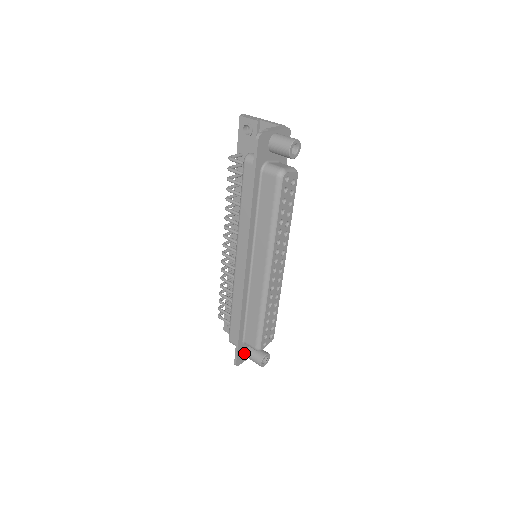
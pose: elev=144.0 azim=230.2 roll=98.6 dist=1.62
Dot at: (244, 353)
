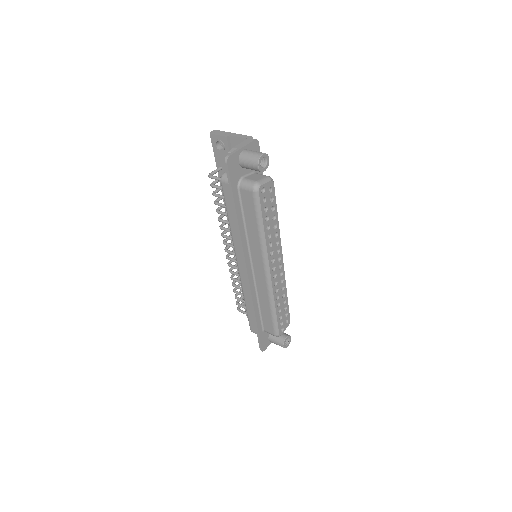
Dot at: (267, 339)
